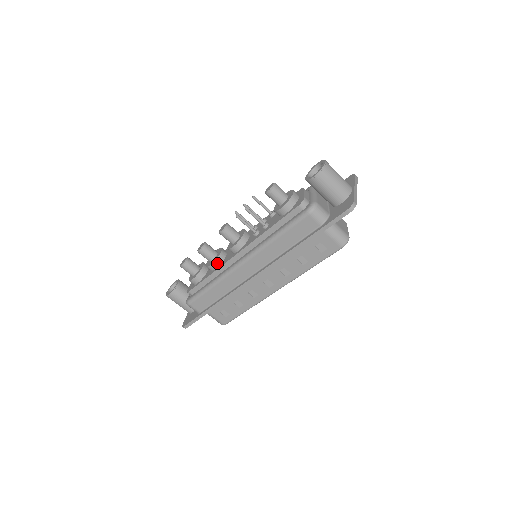
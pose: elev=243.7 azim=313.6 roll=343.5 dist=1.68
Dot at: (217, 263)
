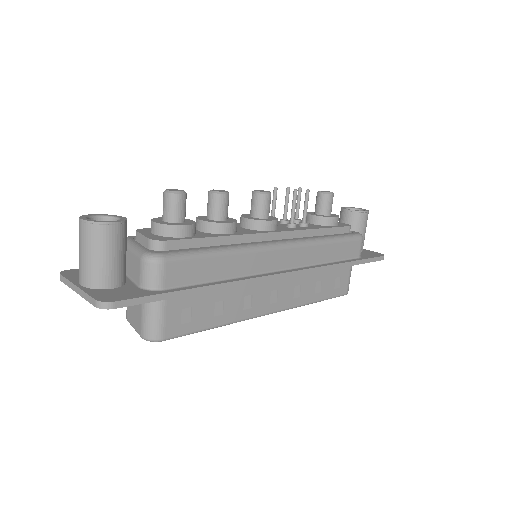
Dot at: (235, 227)
